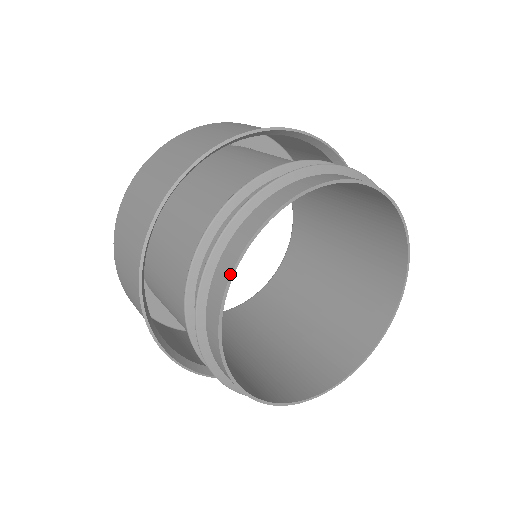
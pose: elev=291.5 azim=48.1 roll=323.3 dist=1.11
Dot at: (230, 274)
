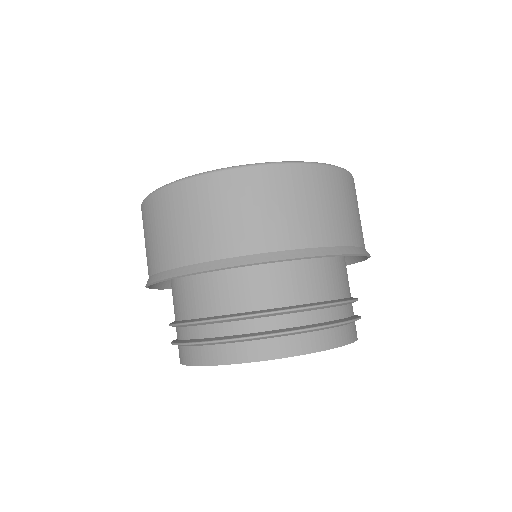
Dot at: (216, 365)
